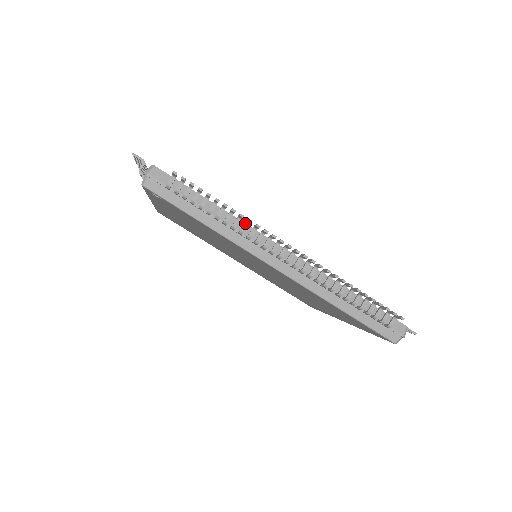
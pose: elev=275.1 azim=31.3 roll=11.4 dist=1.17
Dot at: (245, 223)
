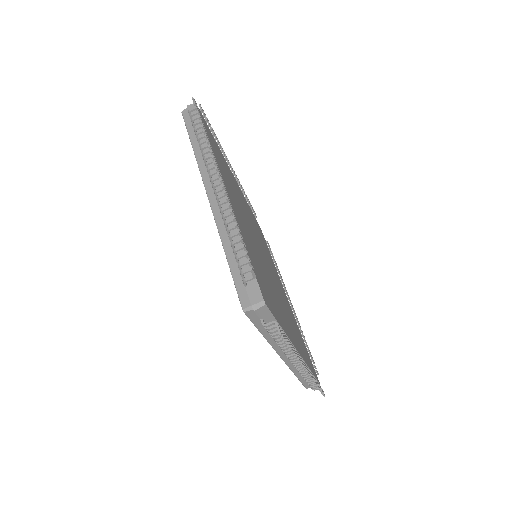
Dot at: occluded
